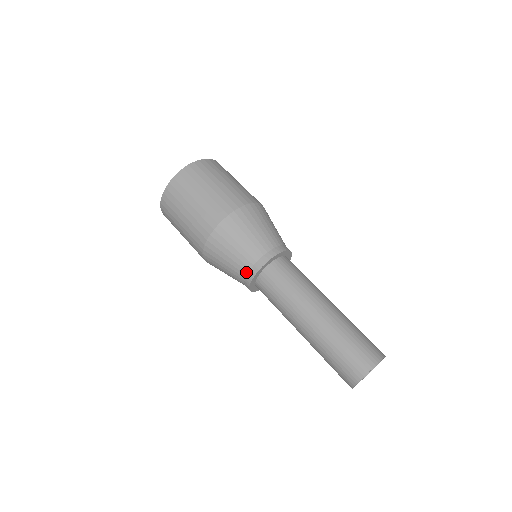
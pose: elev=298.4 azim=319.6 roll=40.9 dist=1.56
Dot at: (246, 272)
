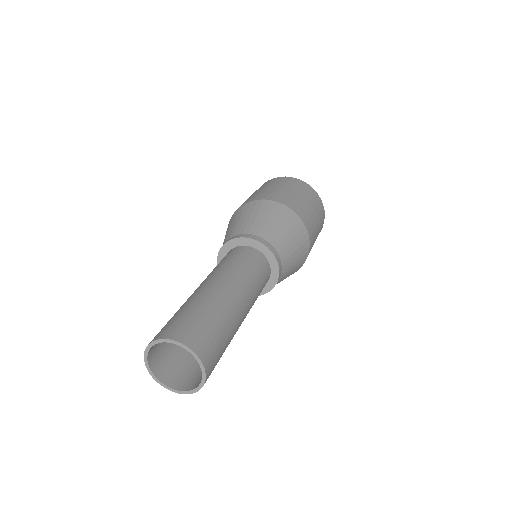
Dot at: occluded
